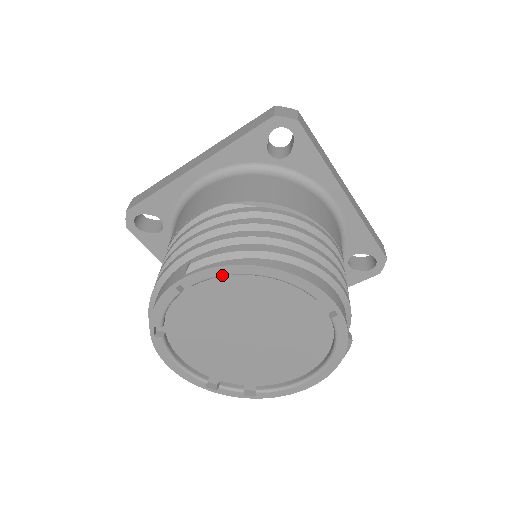
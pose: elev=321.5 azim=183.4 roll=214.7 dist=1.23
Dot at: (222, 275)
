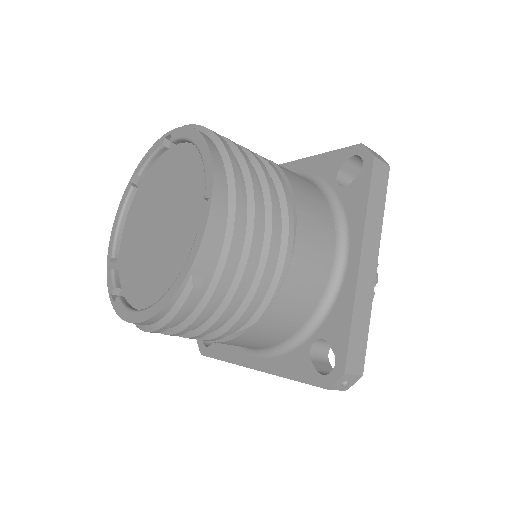
Dot at: (186, 137)
